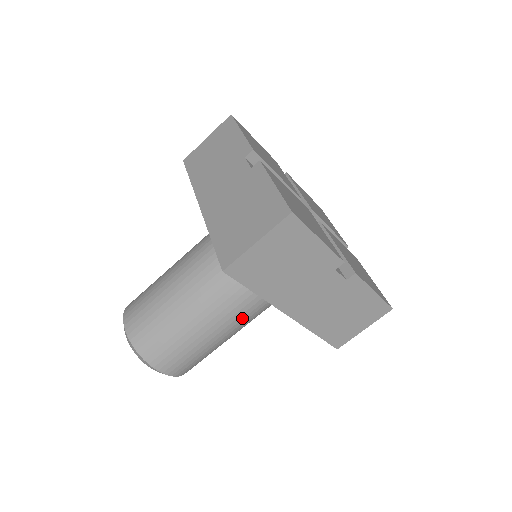
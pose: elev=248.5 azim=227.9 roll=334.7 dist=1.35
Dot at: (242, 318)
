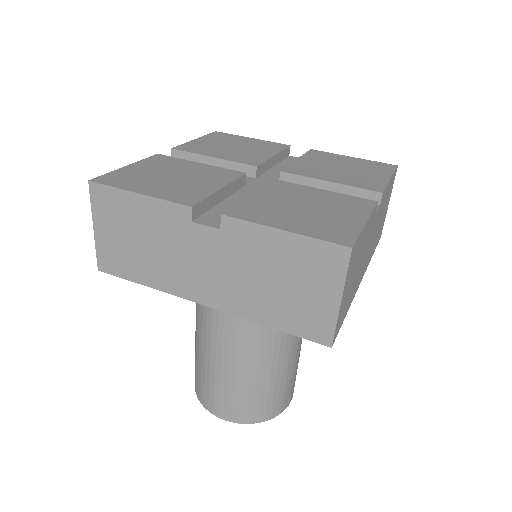
Dot at: (237, 332)
